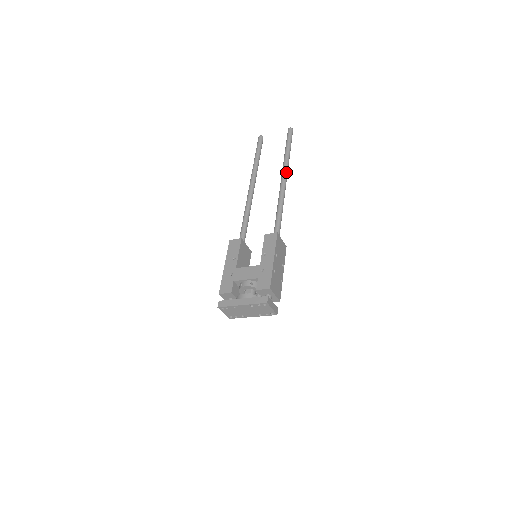
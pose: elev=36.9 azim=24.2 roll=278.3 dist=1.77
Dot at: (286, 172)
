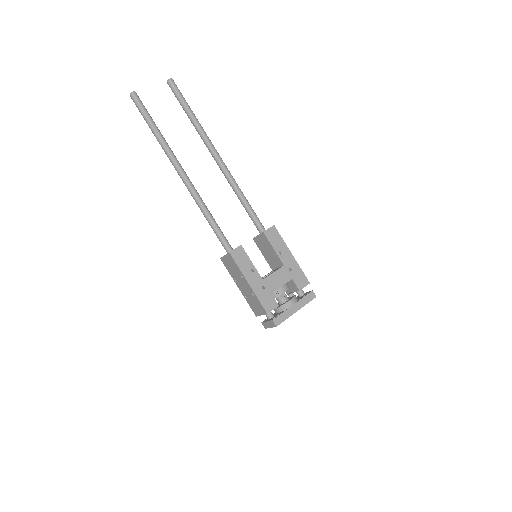
Dot at: occluded
